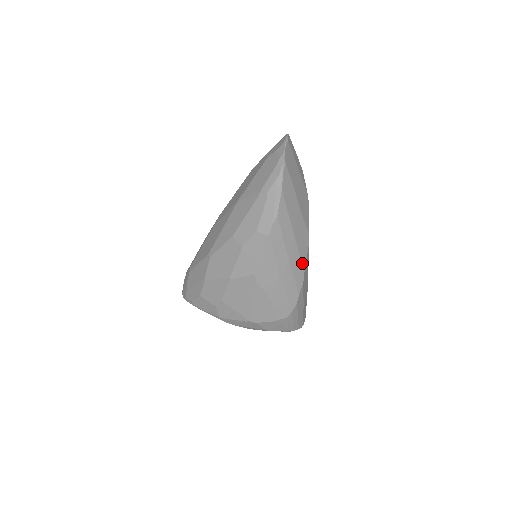
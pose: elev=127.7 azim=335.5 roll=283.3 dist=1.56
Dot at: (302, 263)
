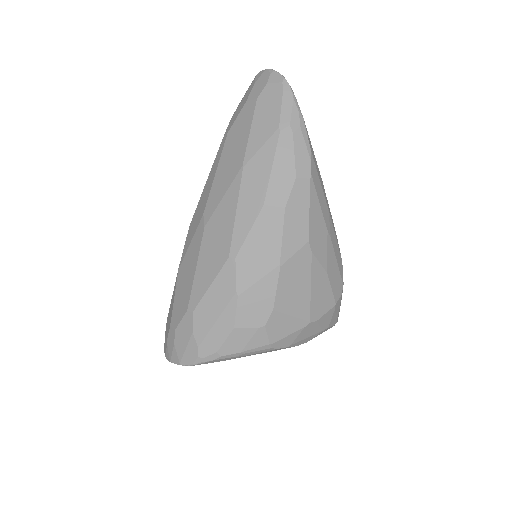
Dot at: occluded
